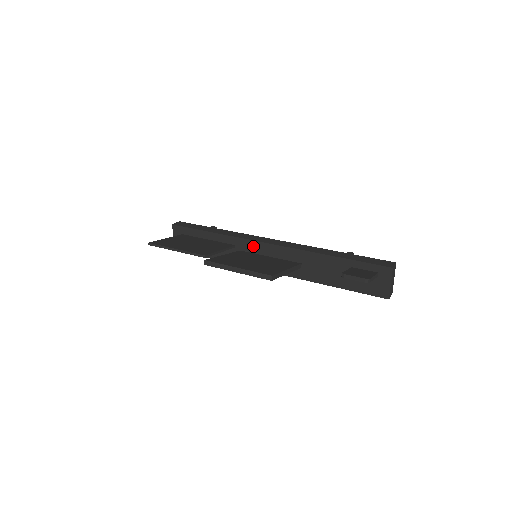
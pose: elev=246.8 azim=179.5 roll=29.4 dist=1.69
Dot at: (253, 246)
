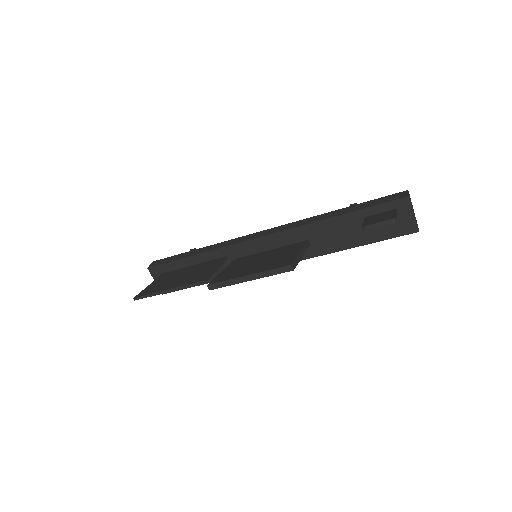
Dot at: (247, 248)
